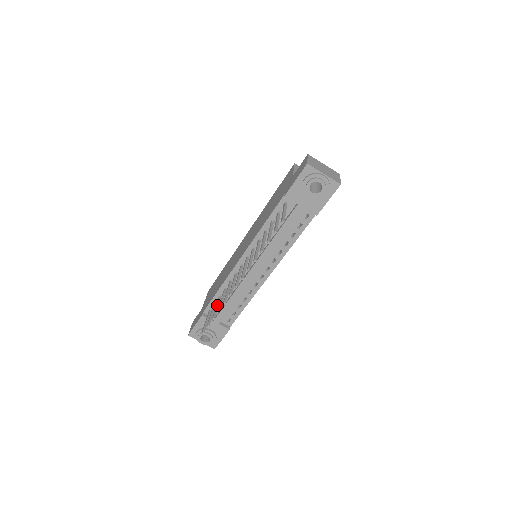
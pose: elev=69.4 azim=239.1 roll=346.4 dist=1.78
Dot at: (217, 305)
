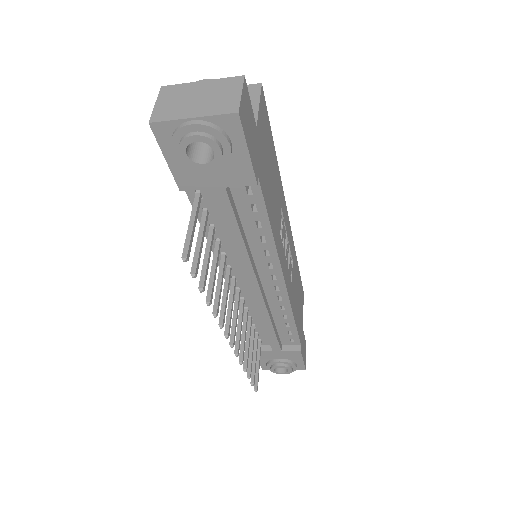
Dot at: (250, 348)
